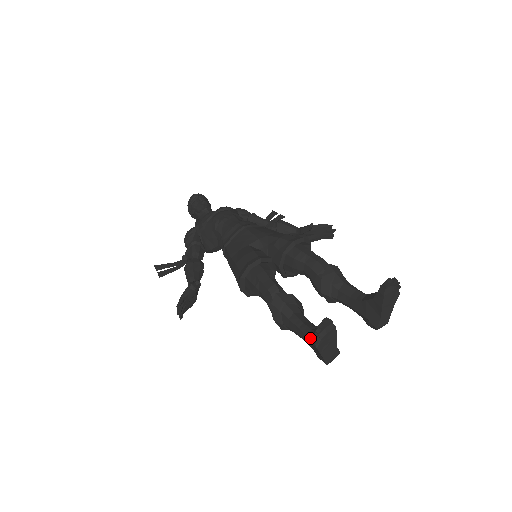
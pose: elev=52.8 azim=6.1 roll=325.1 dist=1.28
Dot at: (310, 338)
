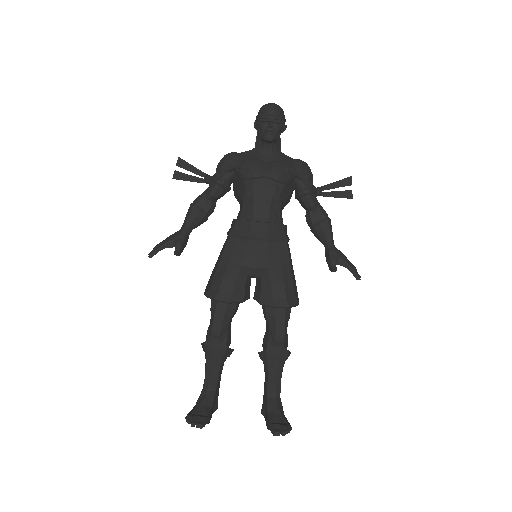
Dot at: (199, 396)
